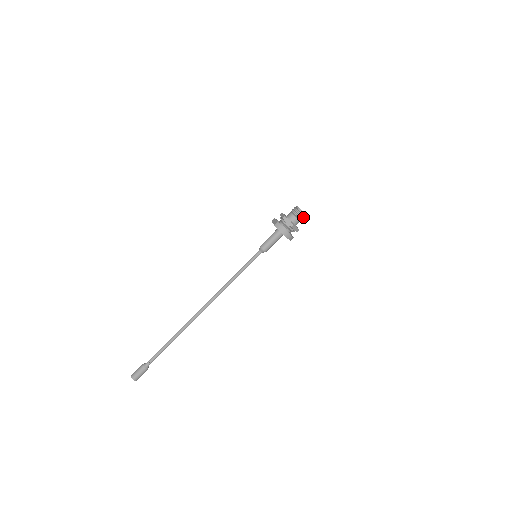
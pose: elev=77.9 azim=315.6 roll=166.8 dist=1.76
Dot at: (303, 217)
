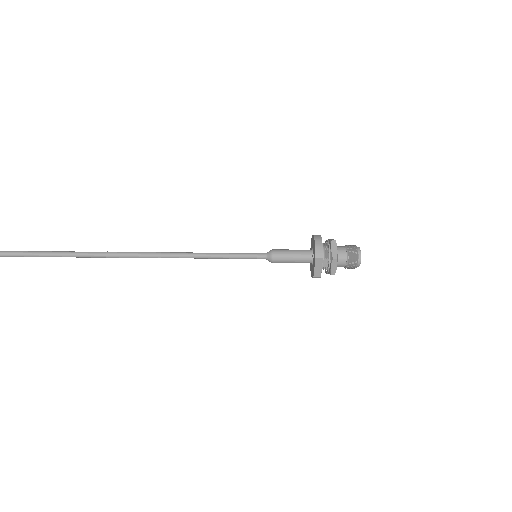
Dot at: (355, 252)
